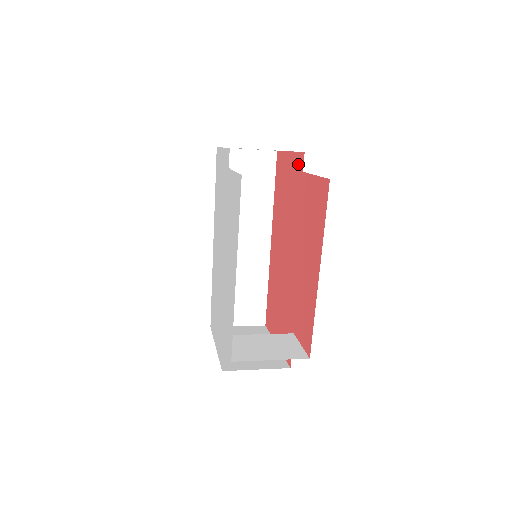
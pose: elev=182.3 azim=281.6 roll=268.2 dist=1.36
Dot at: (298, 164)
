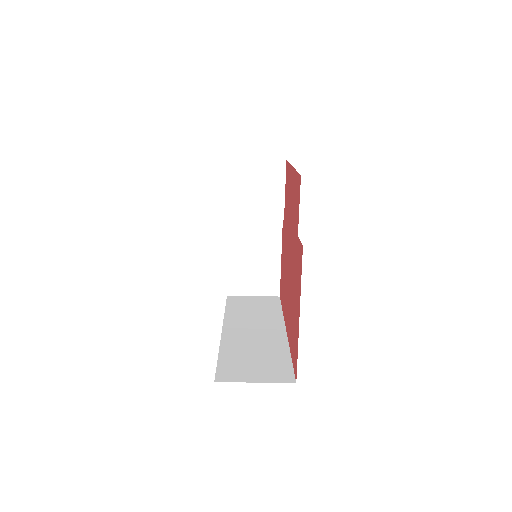
Dot at: occluded
